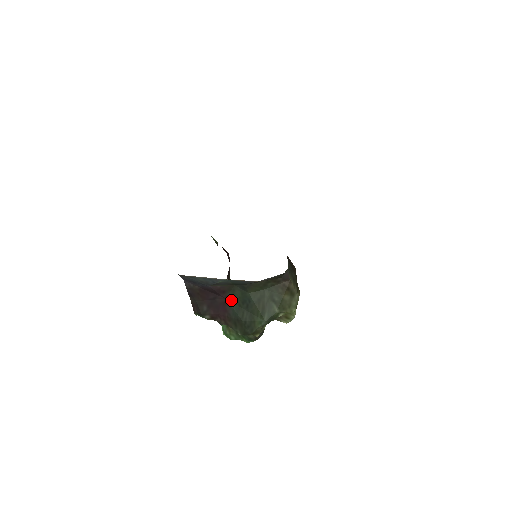
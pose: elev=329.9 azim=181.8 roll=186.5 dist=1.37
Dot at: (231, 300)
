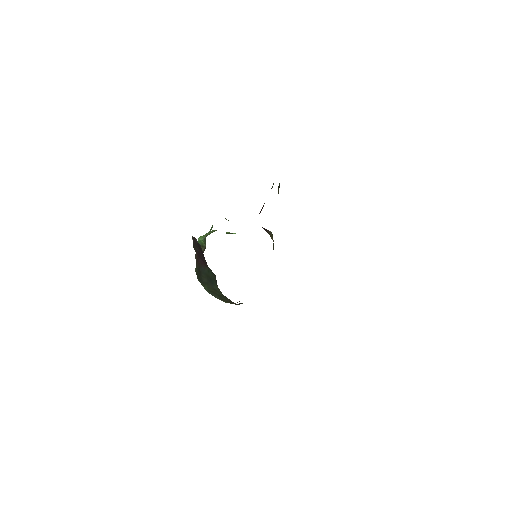
Dot at: (208, 270)
